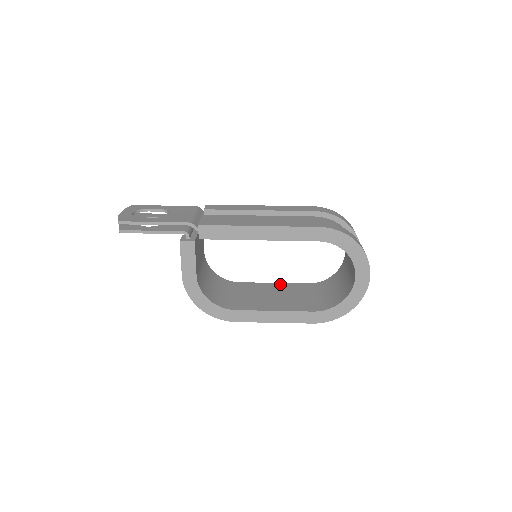
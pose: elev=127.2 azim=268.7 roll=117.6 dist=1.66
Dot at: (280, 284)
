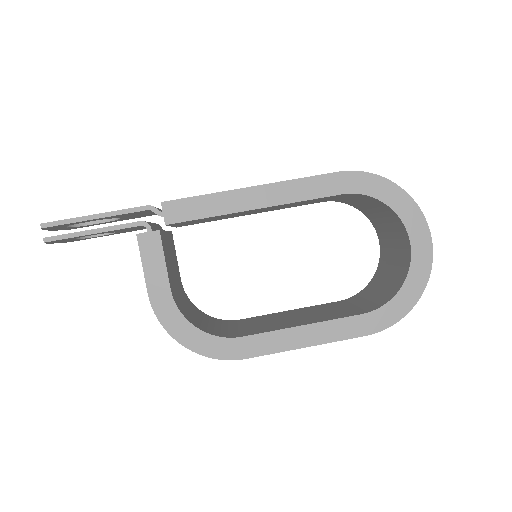
Dot at: (299, 309)
